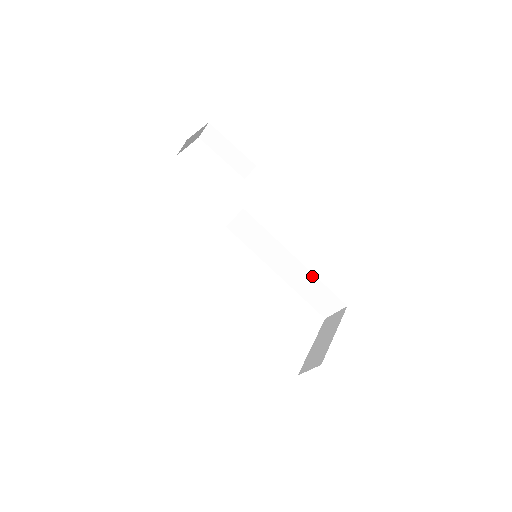
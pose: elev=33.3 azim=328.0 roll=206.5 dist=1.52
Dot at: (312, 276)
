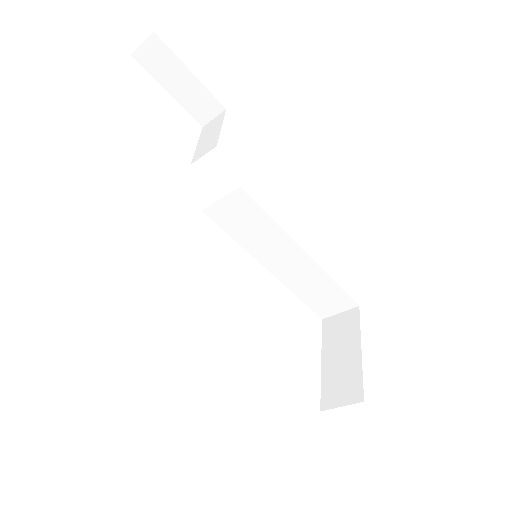
Dot at: (322, 274)
